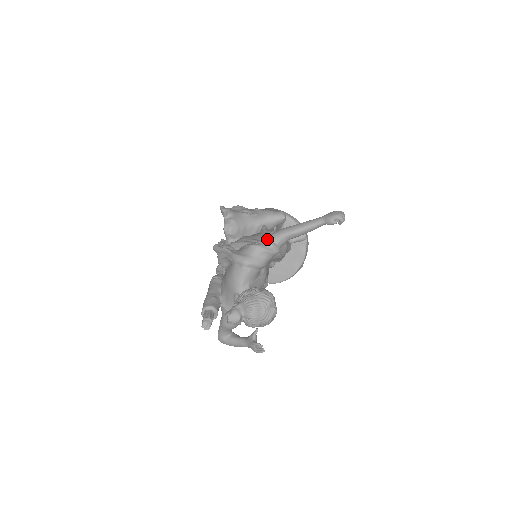
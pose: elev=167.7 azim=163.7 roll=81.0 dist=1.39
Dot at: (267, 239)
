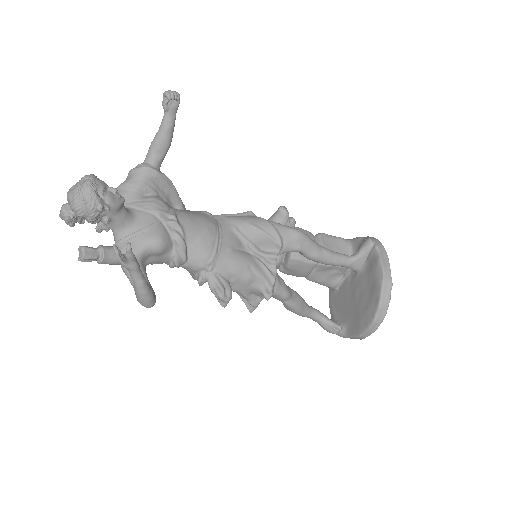
Dot at: occluded
